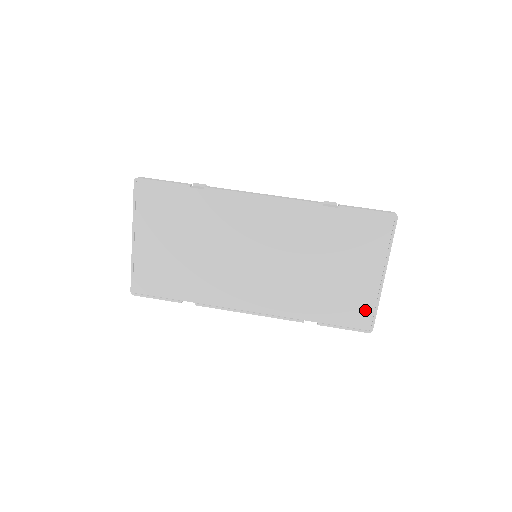
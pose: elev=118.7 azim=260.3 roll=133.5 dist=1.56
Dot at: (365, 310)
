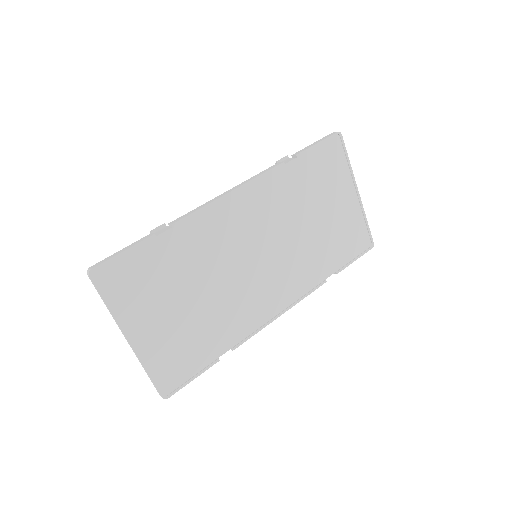
Dot at: (360, 231)
